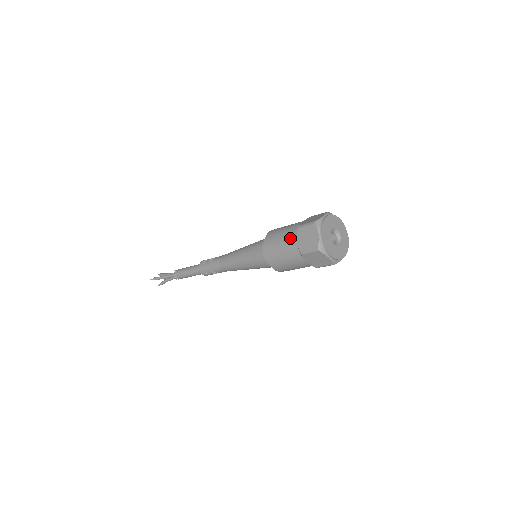
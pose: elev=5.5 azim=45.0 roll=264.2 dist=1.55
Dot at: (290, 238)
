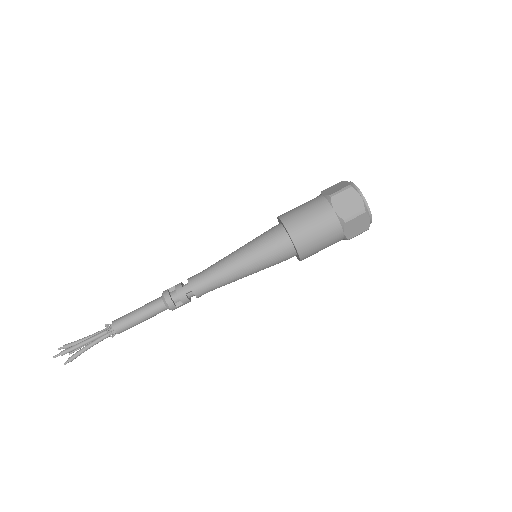
Dot at: (324, 210)
